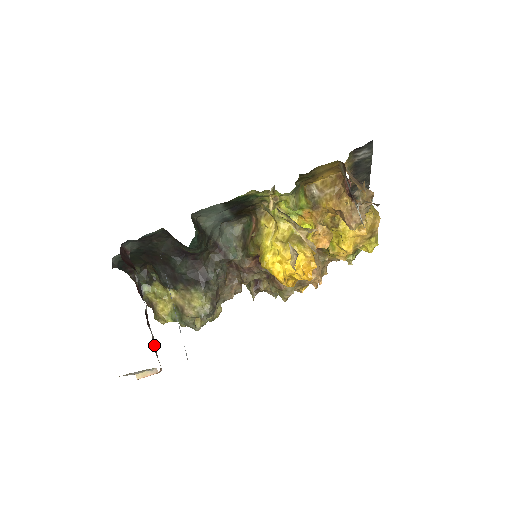
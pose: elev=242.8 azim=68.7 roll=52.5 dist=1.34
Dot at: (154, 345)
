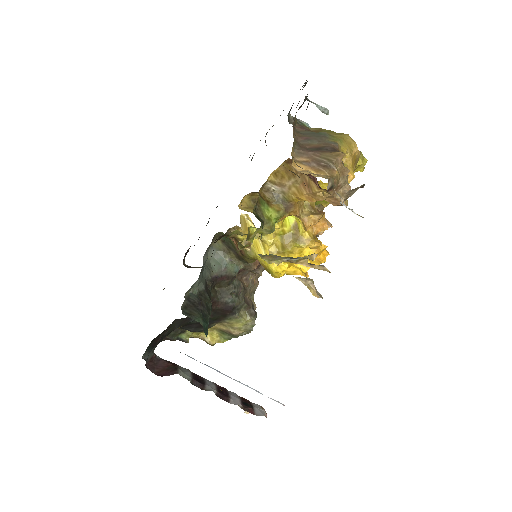
Dot at: (246, 408)
